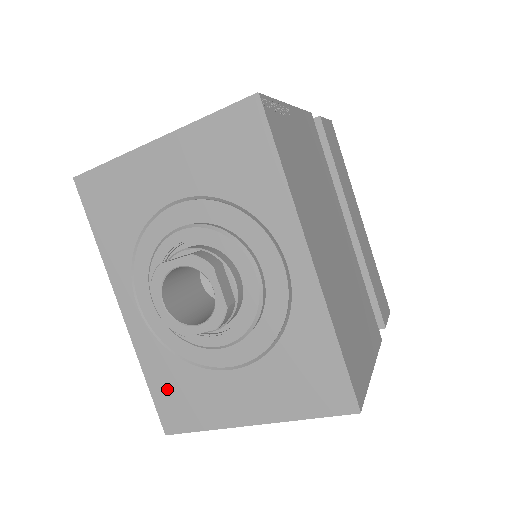
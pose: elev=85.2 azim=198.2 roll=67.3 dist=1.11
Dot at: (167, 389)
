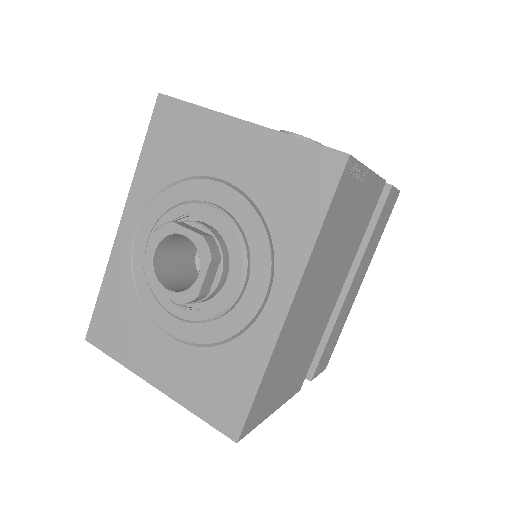
Dot at: (111, 309)
